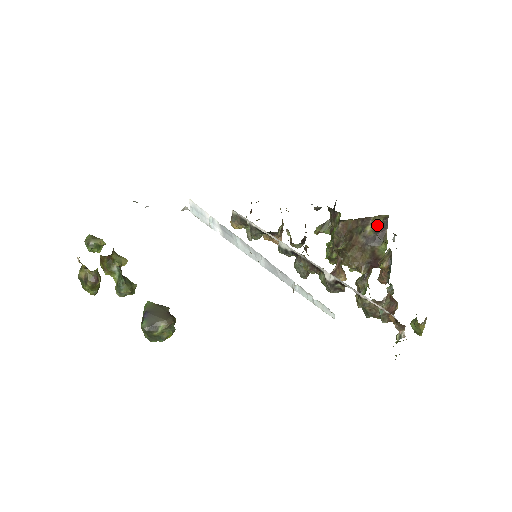
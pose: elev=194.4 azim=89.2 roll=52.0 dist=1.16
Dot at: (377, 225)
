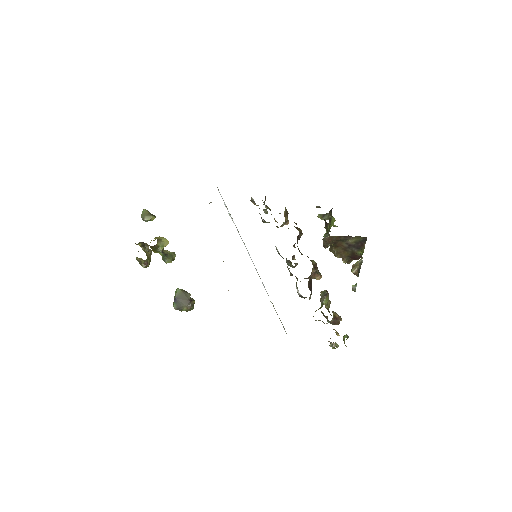
Dot at: (358, 239)
